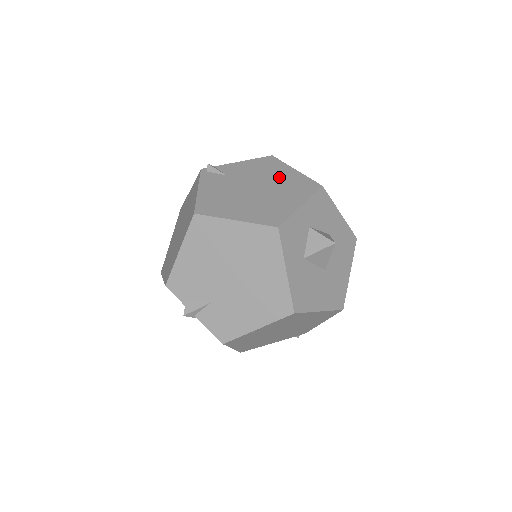
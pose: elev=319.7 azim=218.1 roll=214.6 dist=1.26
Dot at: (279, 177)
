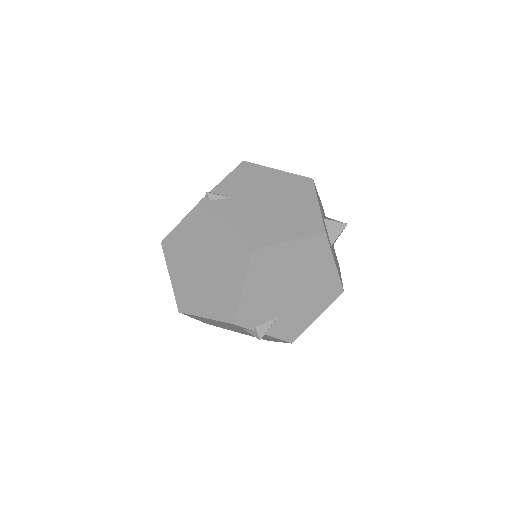
Dot at: (274, 182)
